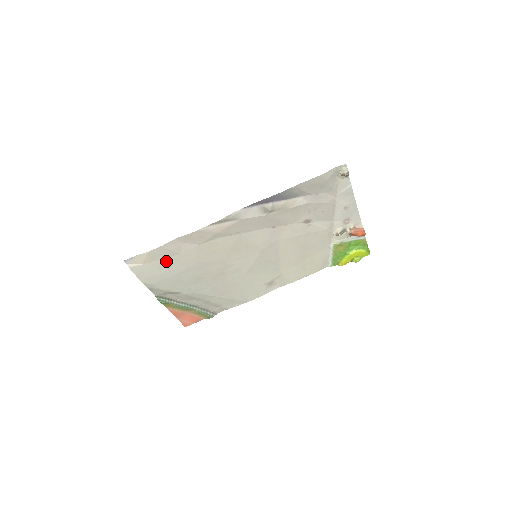
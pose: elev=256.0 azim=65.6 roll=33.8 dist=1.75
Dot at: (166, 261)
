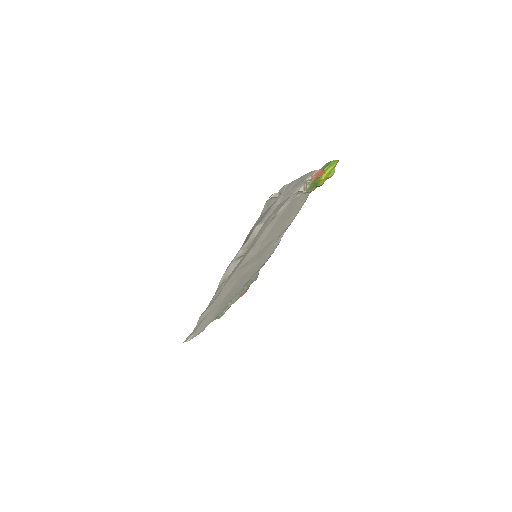
Dot at: (205, 319)
